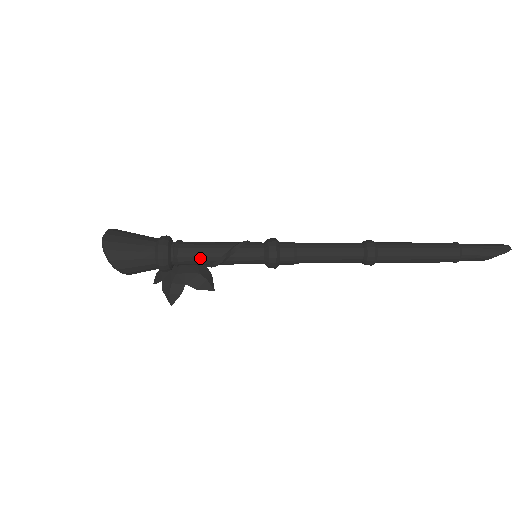
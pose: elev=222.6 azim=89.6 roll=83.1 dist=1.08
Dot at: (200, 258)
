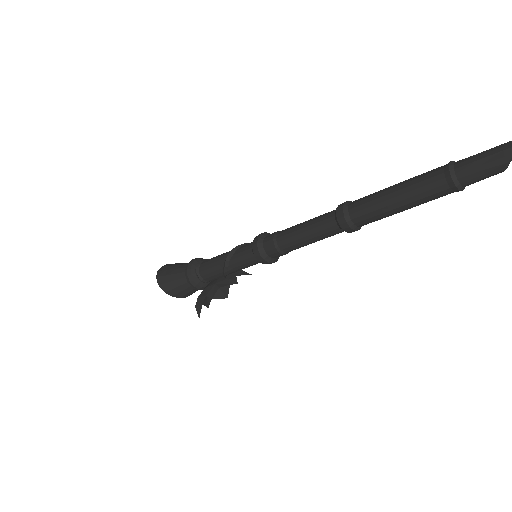
Dot at: (212, 269)
